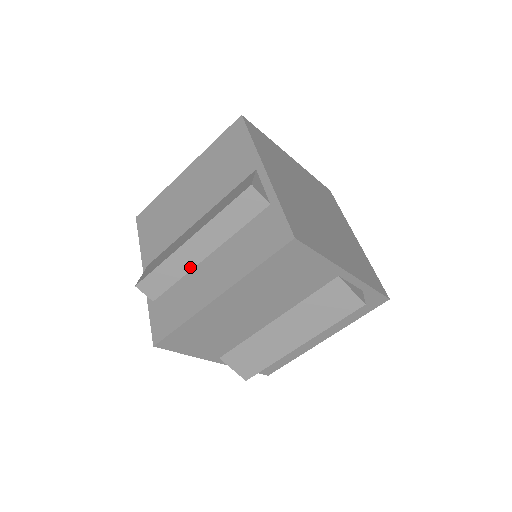
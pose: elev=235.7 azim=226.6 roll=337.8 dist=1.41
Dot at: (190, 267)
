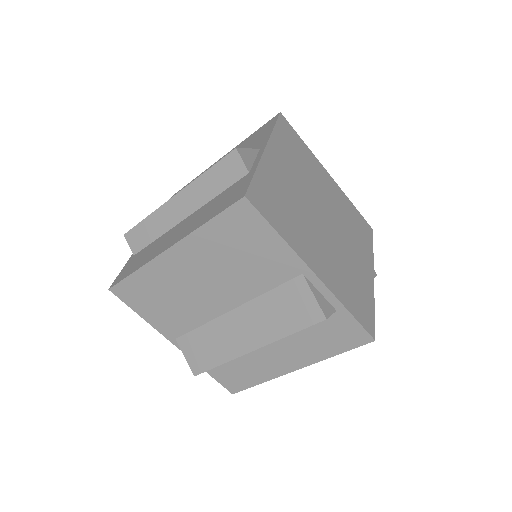
Dot at: occluded
